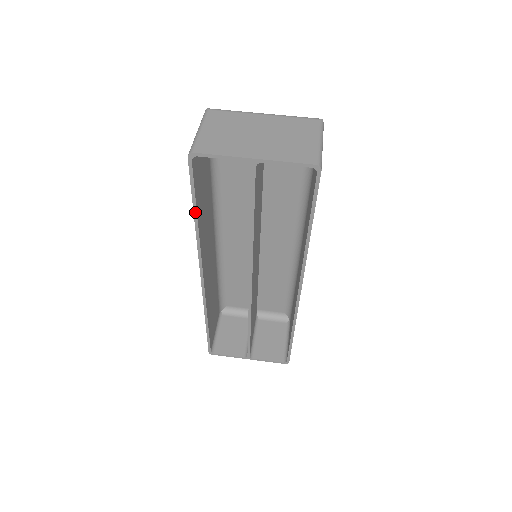
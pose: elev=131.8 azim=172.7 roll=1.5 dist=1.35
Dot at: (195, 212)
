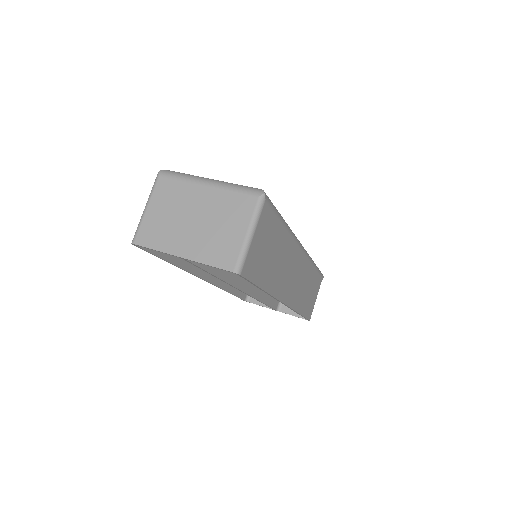
Dot at: (166, 261)
